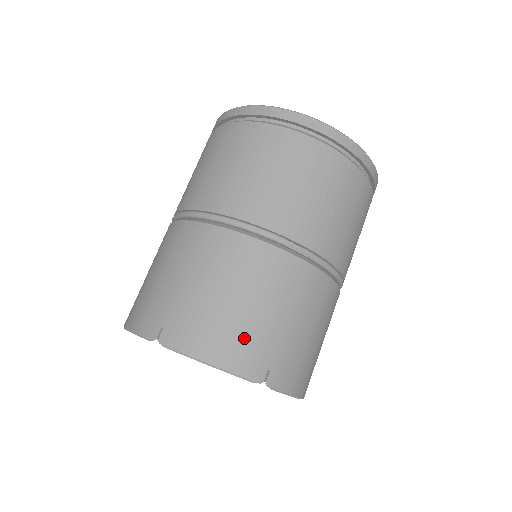
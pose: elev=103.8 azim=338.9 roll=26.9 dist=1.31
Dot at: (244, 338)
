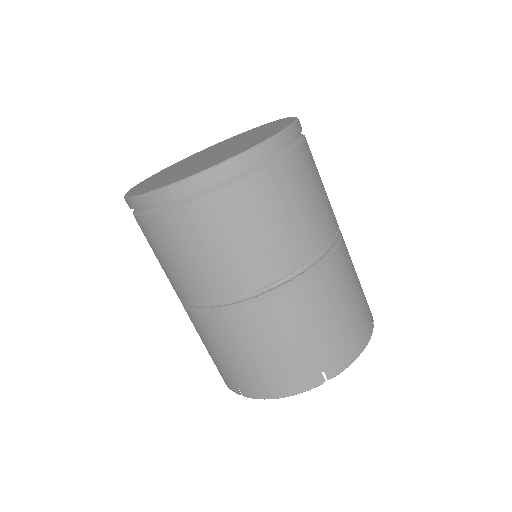
Dot at: (288, 371)
